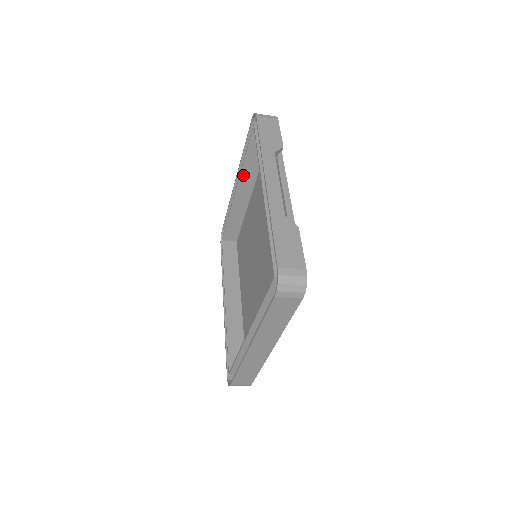
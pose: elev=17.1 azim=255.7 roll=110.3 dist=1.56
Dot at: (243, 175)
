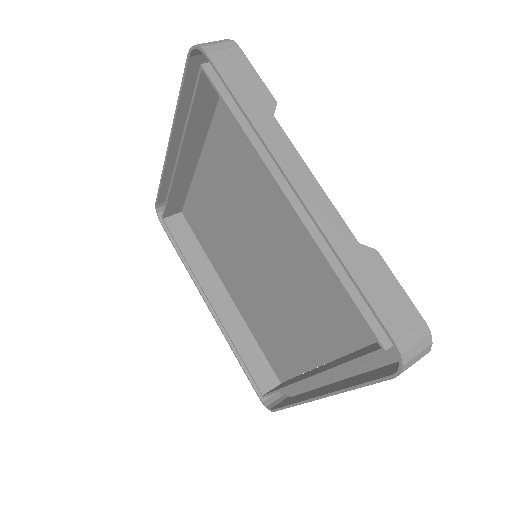
Dot at: (187, 139)
